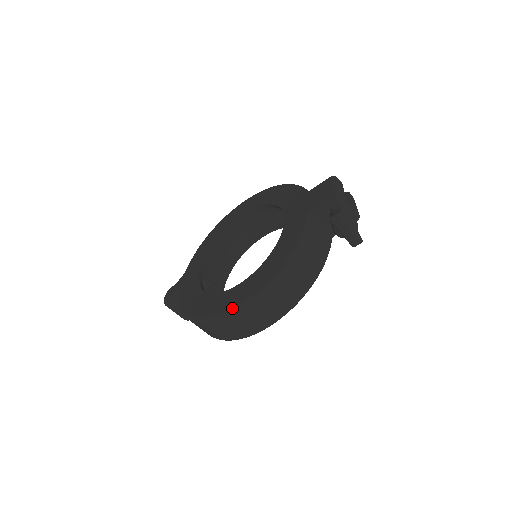
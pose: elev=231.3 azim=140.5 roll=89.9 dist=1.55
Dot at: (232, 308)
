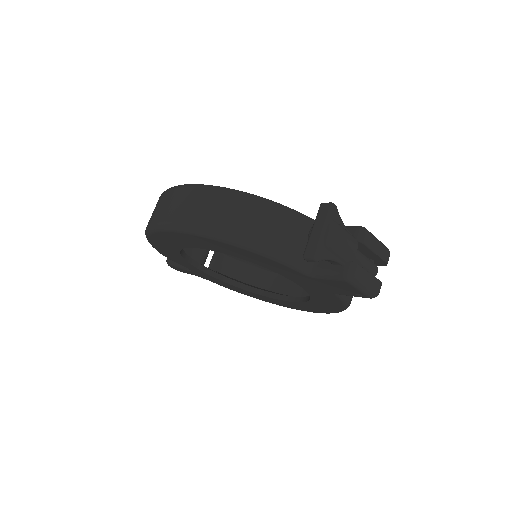
Dot at: occluded
